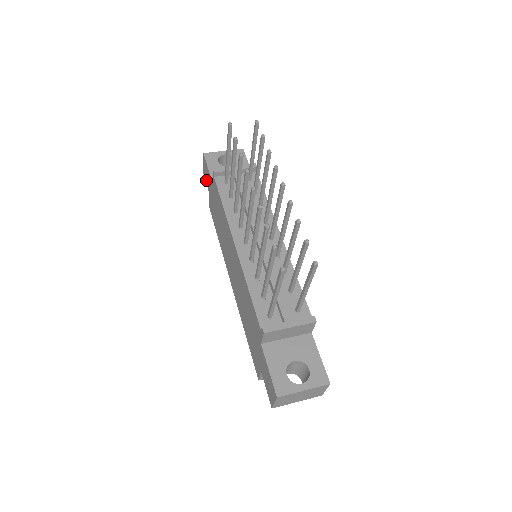
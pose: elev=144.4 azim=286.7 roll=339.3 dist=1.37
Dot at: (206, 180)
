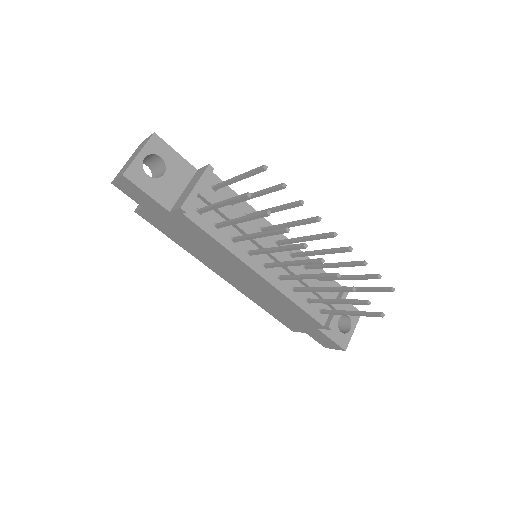
Dot at: (129, 195)
